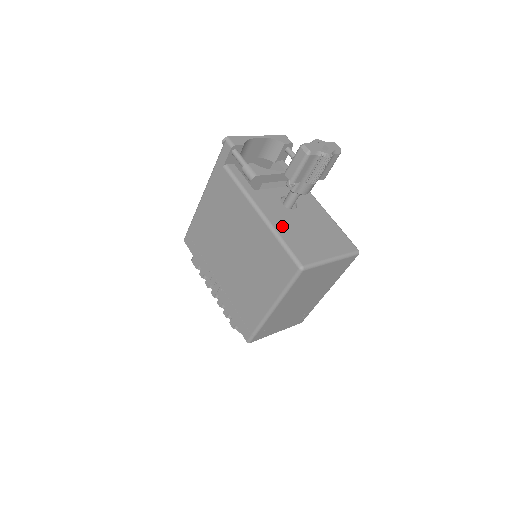
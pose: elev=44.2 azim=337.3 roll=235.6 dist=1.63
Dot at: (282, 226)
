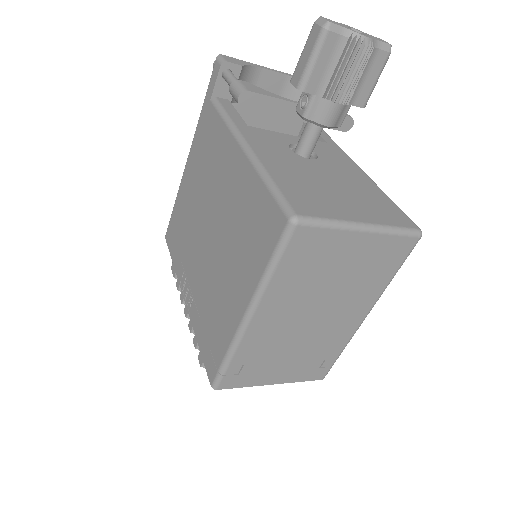
Dot at: (278, 166)
